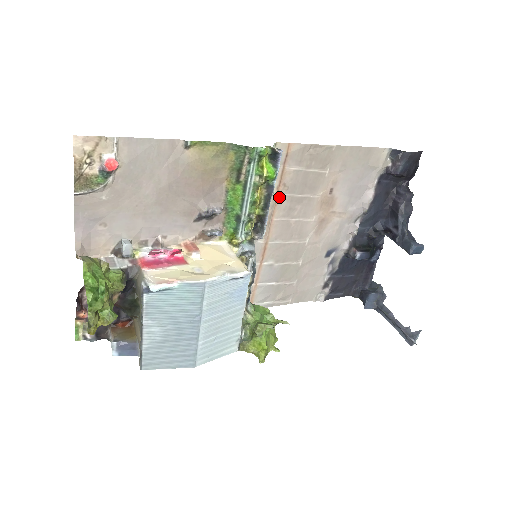
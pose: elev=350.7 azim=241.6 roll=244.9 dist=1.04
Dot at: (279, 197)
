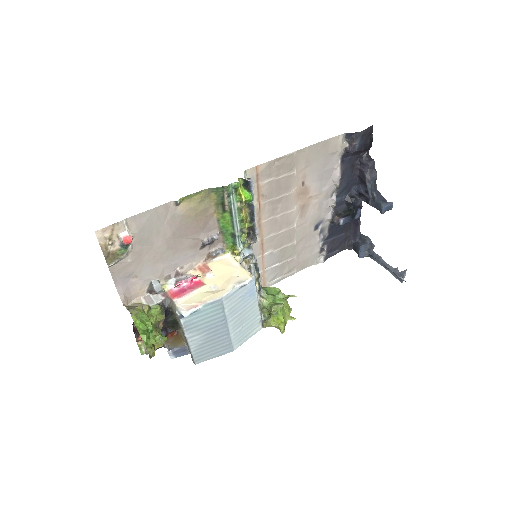
Dot at: (261, 205)
